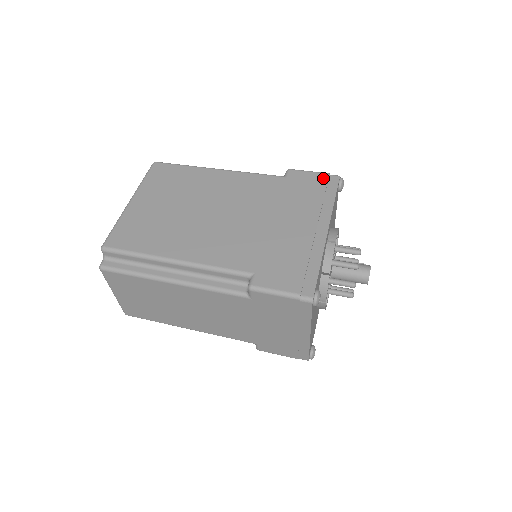
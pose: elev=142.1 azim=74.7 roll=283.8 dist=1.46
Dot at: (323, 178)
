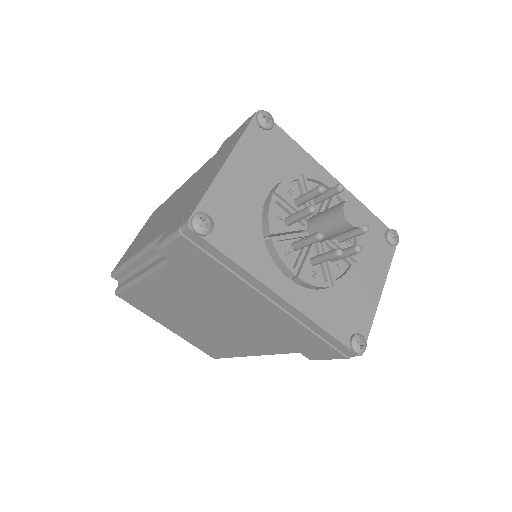
Dot at: occluded
